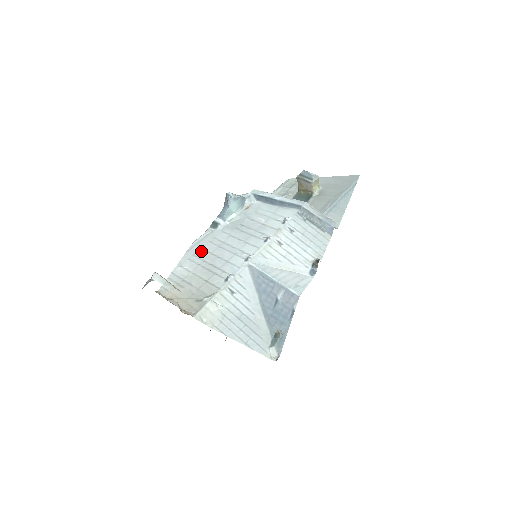
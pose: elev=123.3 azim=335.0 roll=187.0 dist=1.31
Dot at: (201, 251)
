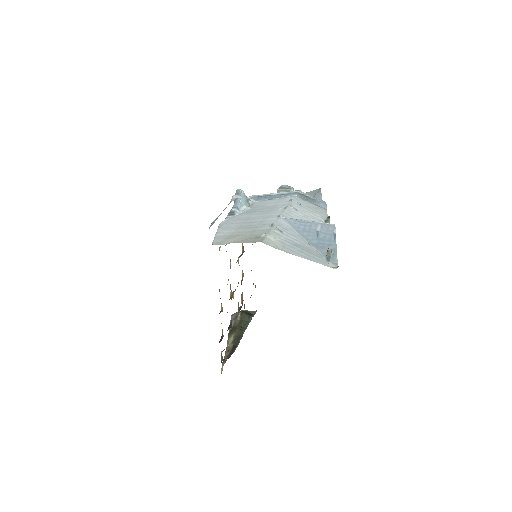
Dot at: (232, 224)
